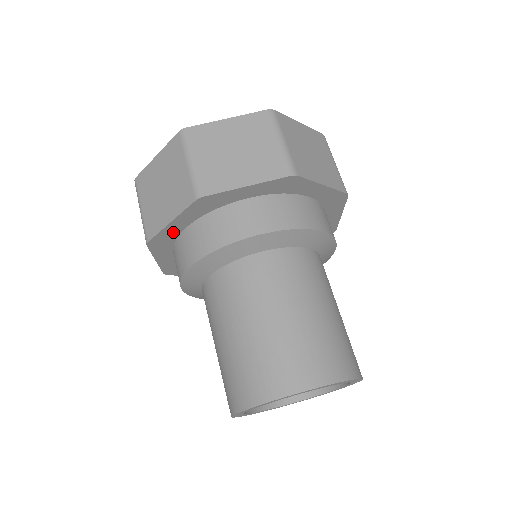
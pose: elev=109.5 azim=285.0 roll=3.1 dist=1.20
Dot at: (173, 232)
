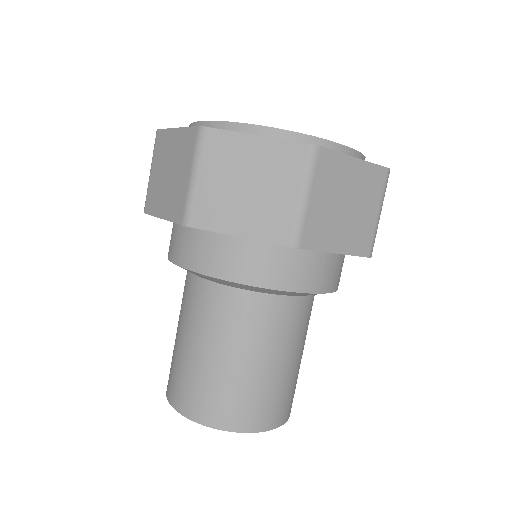
Dot at: occluded
